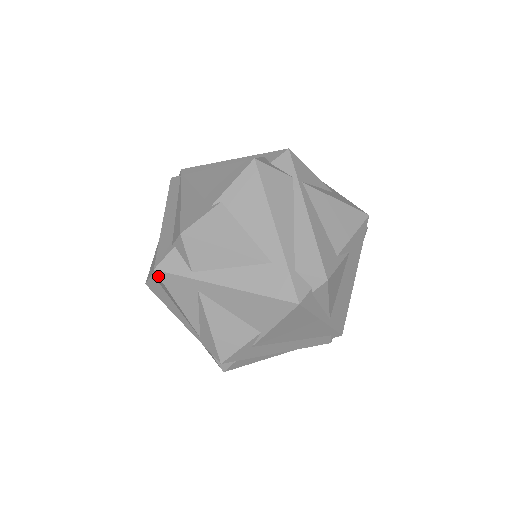
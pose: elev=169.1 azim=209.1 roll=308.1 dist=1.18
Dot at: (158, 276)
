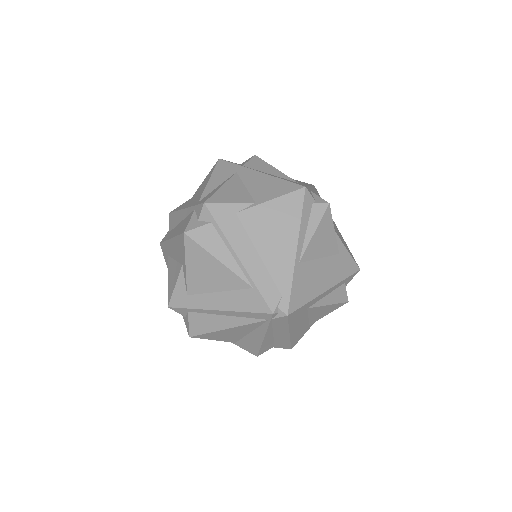
Dot at: (217, 162)
